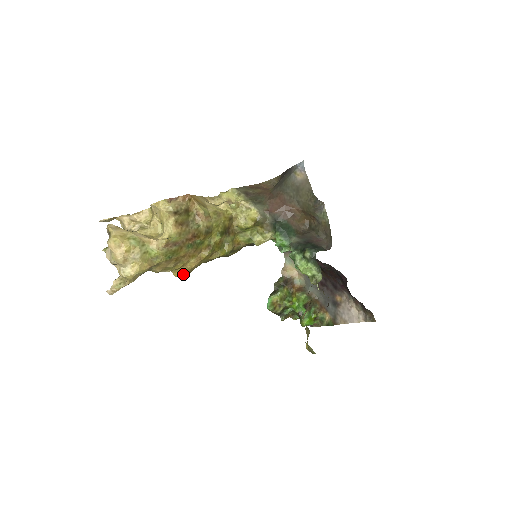
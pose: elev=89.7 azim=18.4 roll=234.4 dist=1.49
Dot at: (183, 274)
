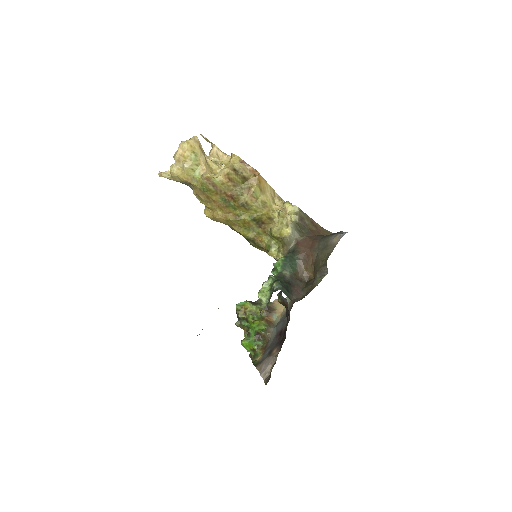
Dot at: (209, 216)
